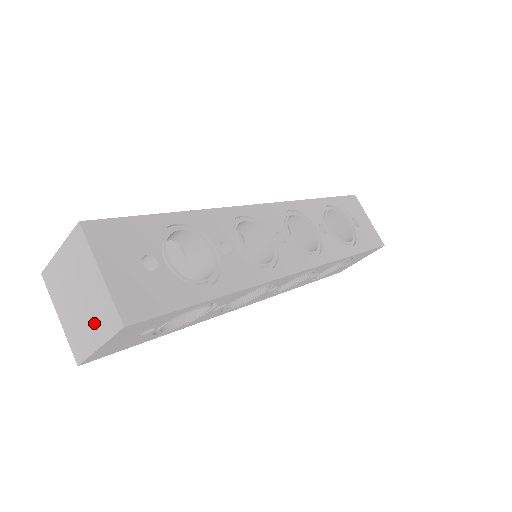
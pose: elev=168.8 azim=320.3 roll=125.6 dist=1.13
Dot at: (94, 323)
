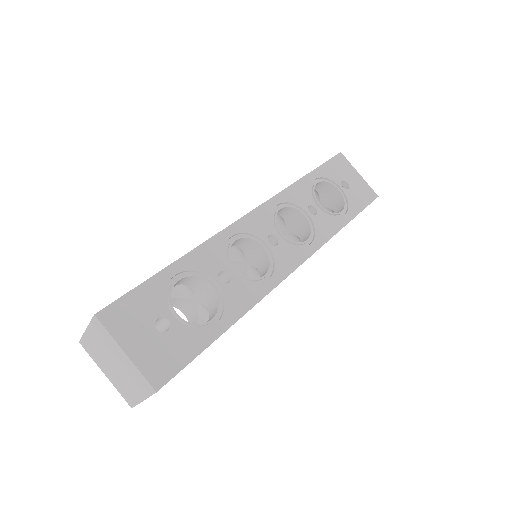
Dot at: (133, 384)
